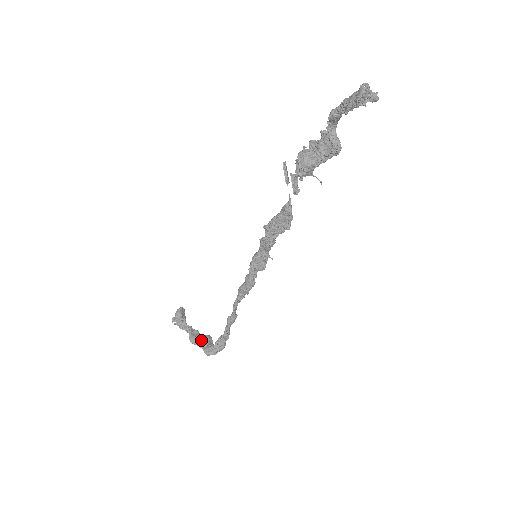
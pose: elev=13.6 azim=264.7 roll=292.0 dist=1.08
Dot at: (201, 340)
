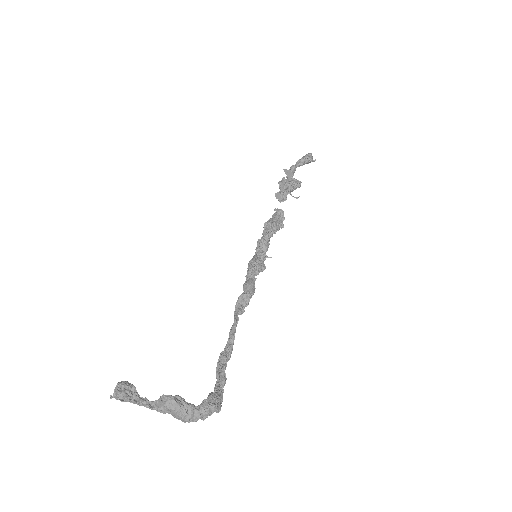
Dot at: (184, 400)
